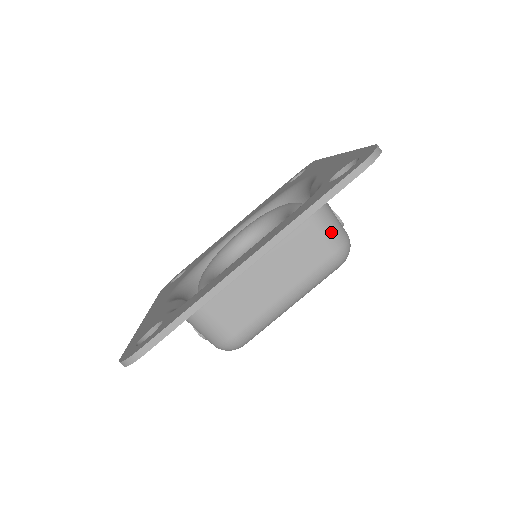
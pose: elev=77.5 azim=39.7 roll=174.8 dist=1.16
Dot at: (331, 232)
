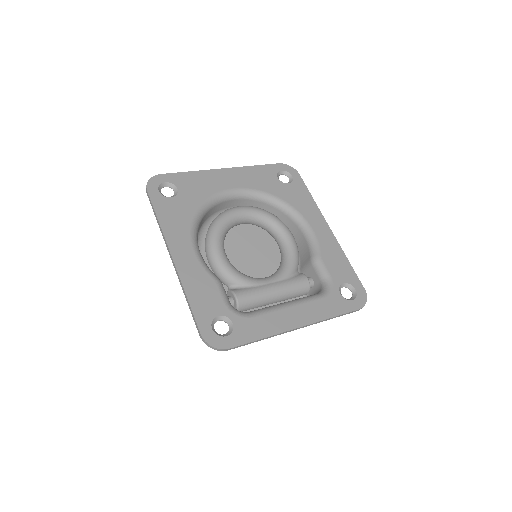
Dot at: occluded
